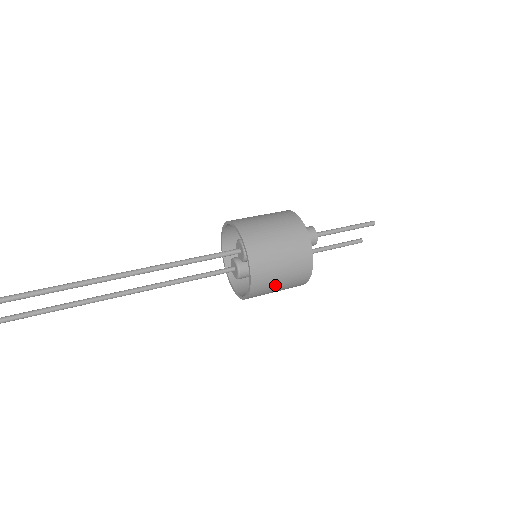
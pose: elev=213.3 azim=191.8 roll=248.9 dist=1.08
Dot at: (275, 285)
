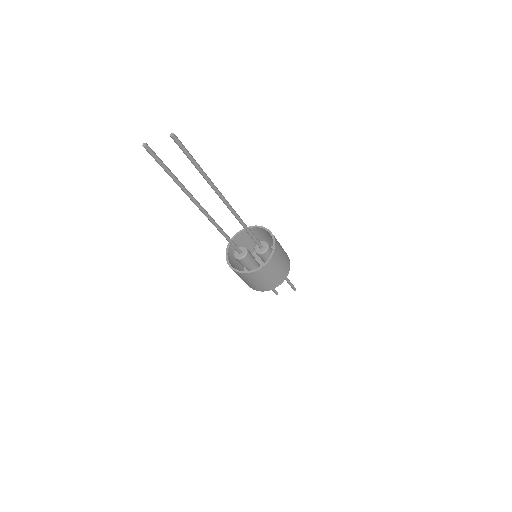
Dot at: (262, 279)
